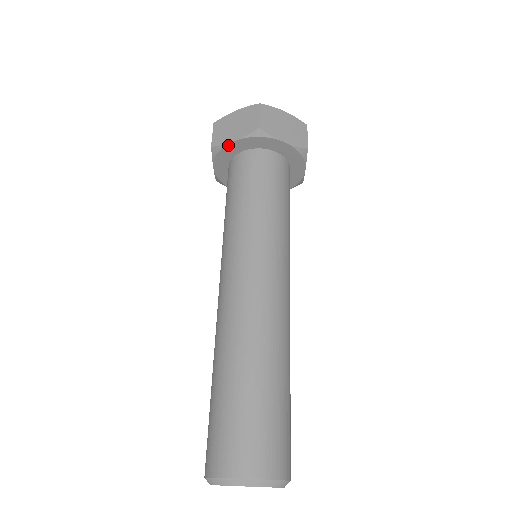
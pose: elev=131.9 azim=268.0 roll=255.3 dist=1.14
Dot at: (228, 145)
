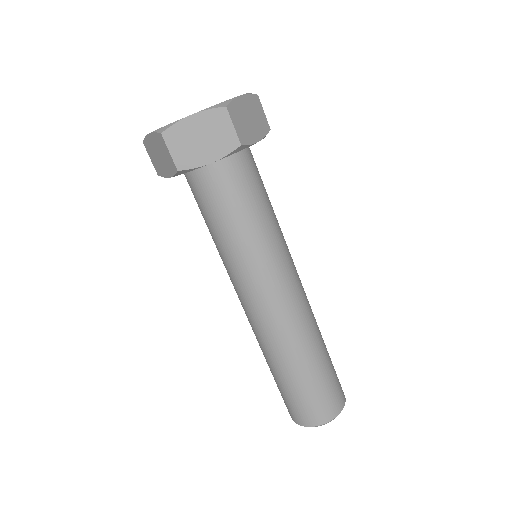
Dot at: (202, 166)
